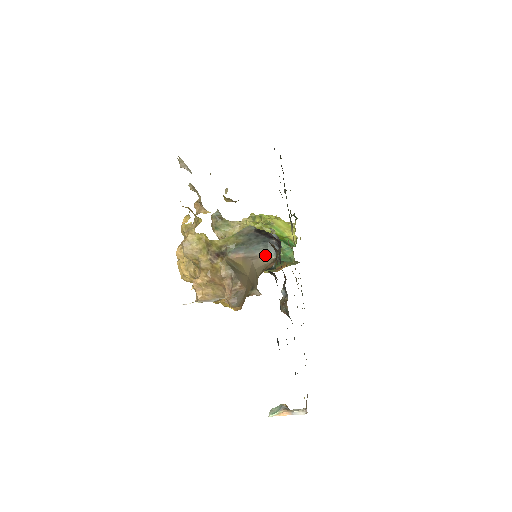
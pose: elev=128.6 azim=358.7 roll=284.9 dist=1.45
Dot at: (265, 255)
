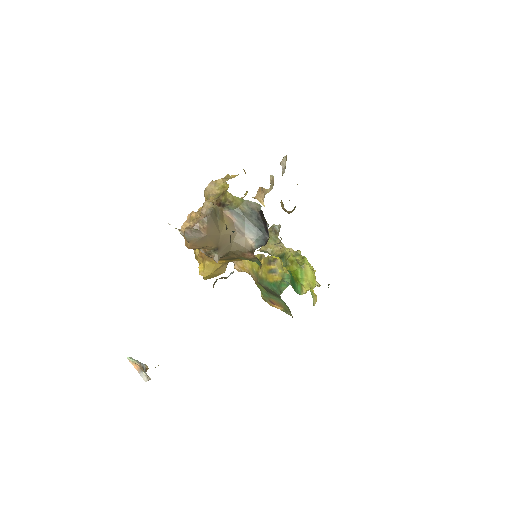
Dot at: (251, 240)
